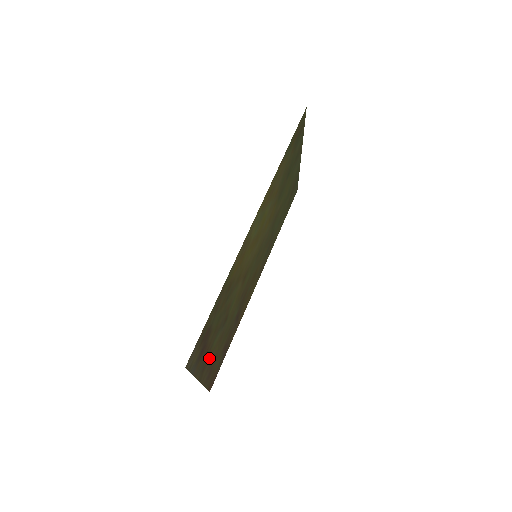
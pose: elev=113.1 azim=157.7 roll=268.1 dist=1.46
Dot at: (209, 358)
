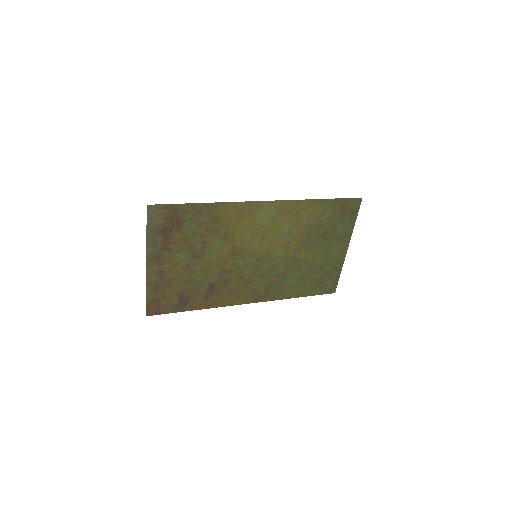
Dot at: (166, 261)
